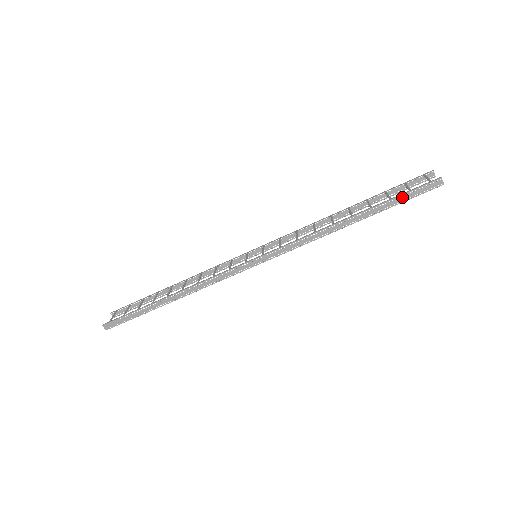
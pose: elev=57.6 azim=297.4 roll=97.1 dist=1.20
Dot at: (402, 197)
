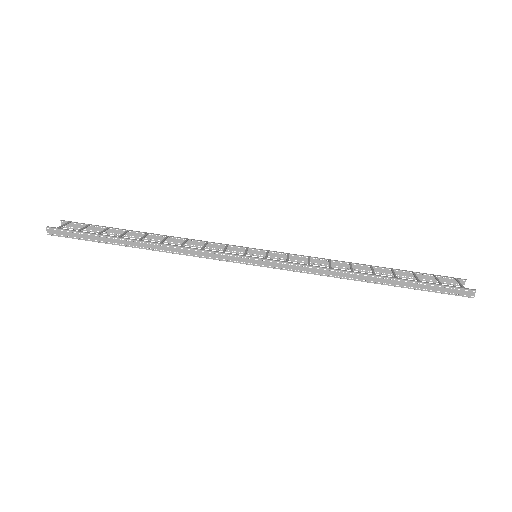
Dot at: (431, 286)
